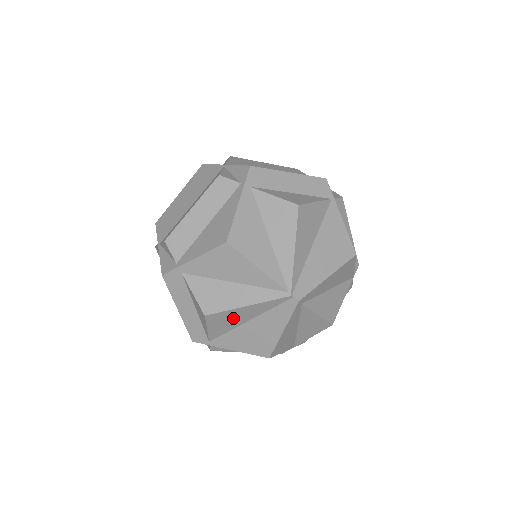
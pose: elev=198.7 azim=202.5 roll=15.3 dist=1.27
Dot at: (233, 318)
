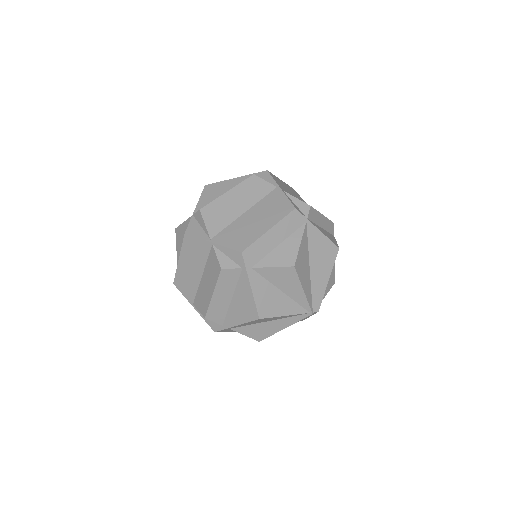
Dot at: occluded
